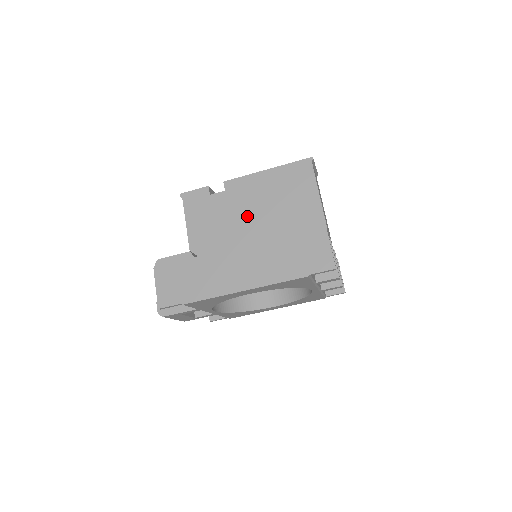
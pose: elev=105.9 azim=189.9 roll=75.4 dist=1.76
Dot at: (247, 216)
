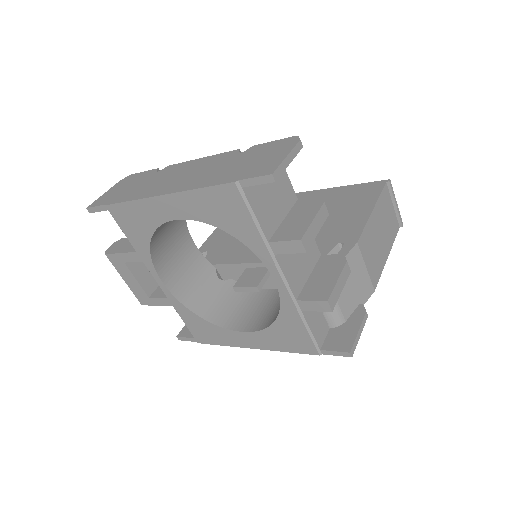
Dot at: occluded
